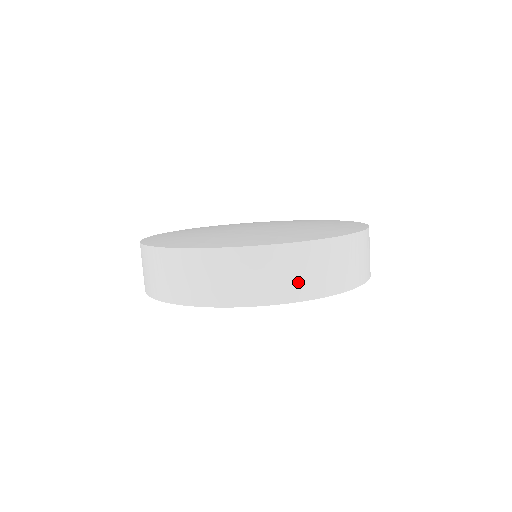
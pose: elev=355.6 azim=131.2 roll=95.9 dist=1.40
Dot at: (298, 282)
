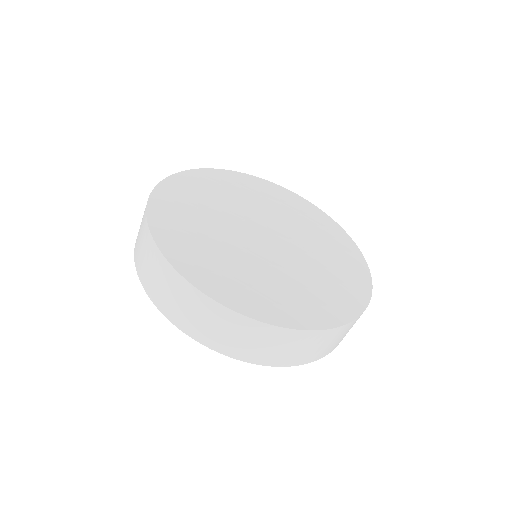
Dot at: (191, 320)
